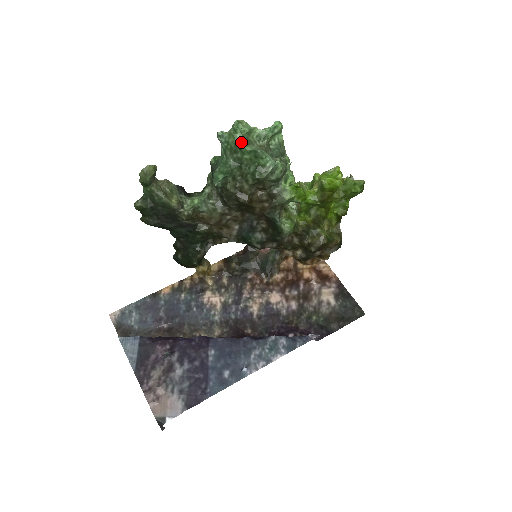
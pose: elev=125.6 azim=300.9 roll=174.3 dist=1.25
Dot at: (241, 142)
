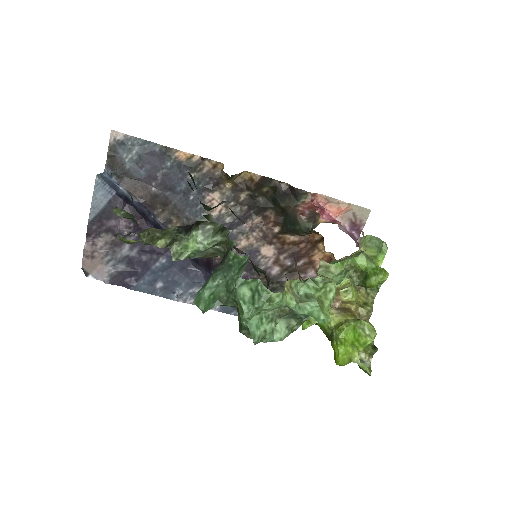
Dot at: (245, 320)
